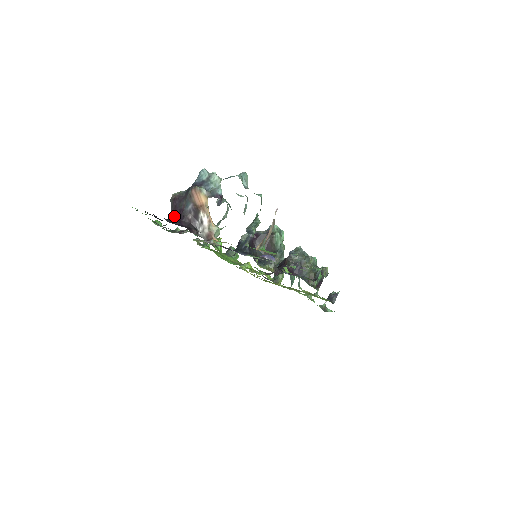
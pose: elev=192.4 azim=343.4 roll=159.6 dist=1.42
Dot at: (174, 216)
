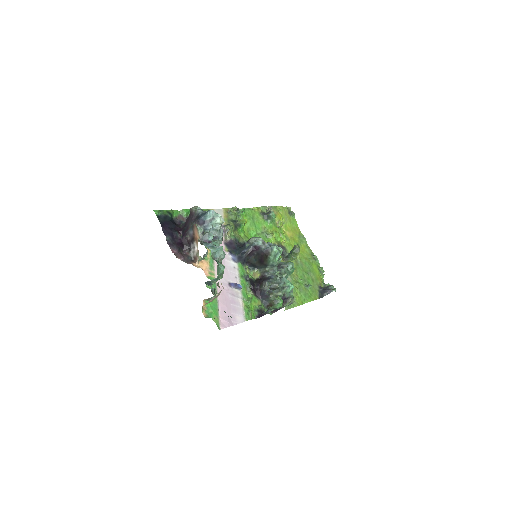
Dot at: (185, 226)
